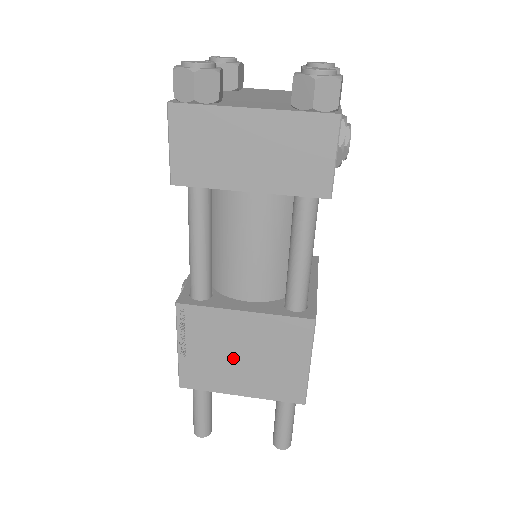
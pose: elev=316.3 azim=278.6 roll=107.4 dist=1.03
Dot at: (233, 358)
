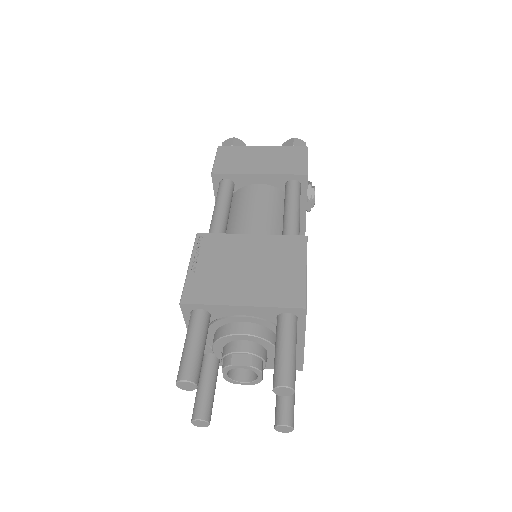
Dot at: (238, 270)
